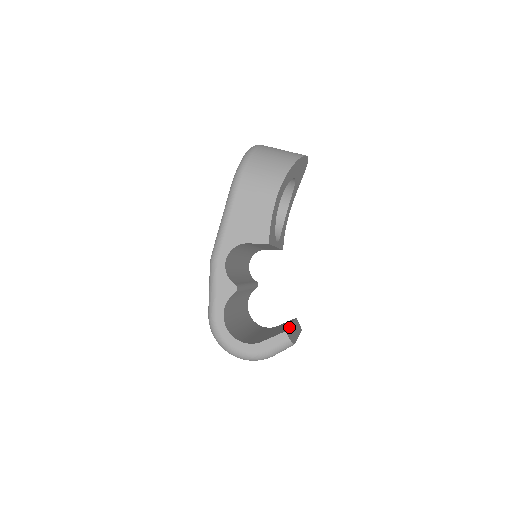
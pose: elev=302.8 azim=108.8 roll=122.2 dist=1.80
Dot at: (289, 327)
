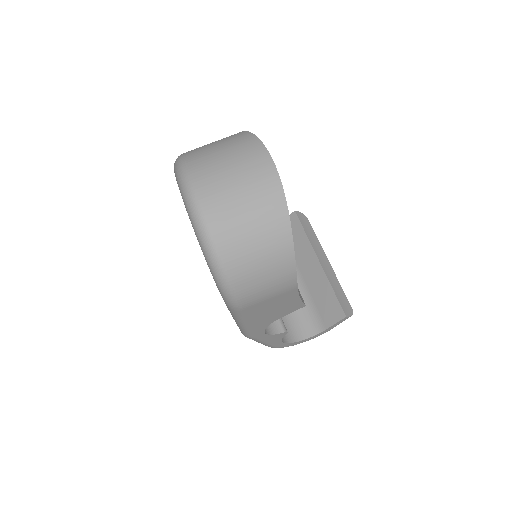
Dot at: (331, 286)
